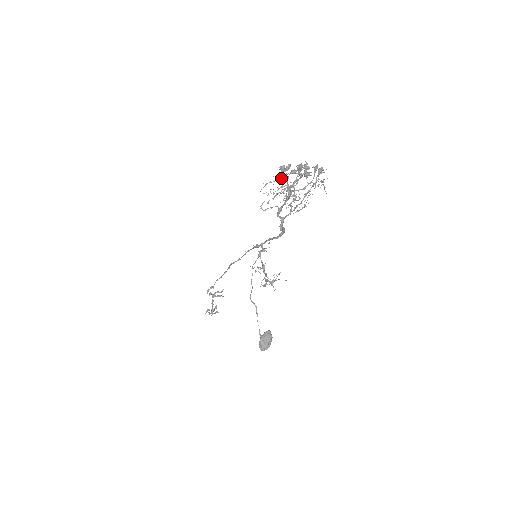
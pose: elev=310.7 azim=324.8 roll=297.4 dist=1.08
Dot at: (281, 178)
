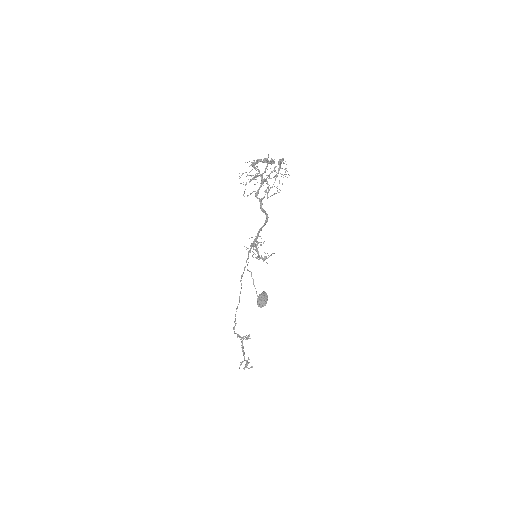
Dot at: (251, 165)
